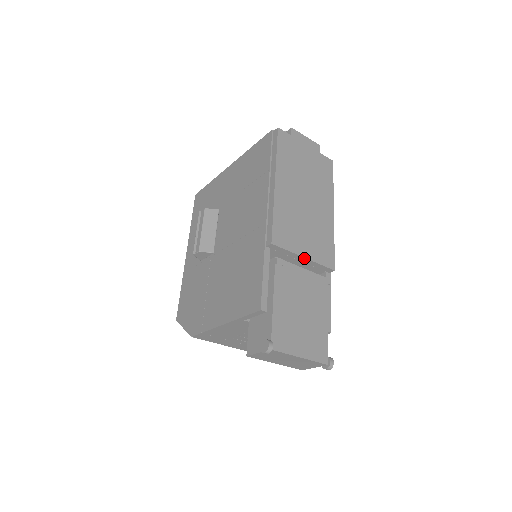
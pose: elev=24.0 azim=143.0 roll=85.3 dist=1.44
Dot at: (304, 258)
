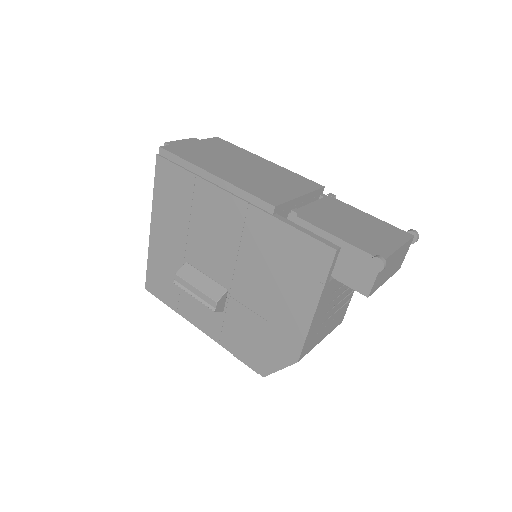
Dot at: (301, 197)
